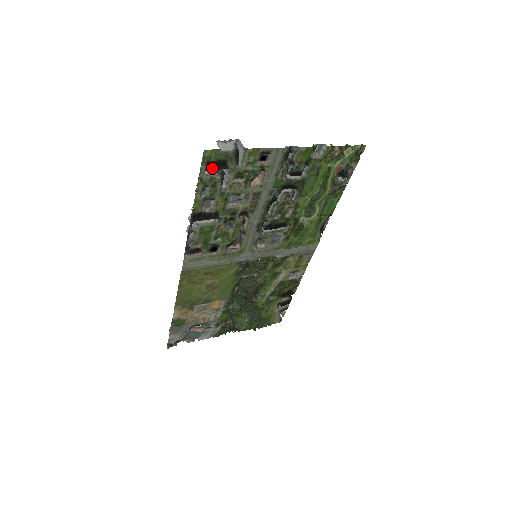
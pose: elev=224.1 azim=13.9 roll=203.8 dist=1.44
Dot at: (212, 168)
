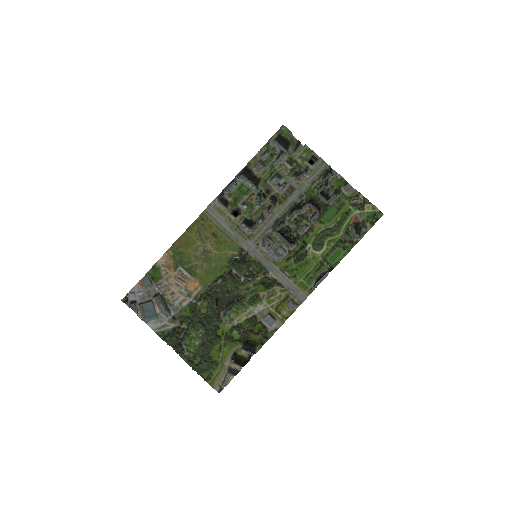
Dot at: (279, 142)
